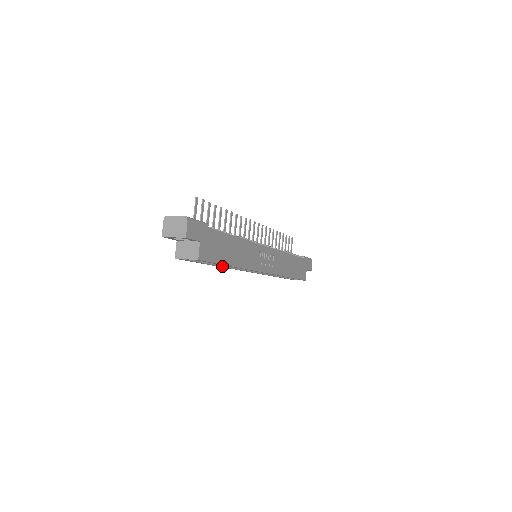
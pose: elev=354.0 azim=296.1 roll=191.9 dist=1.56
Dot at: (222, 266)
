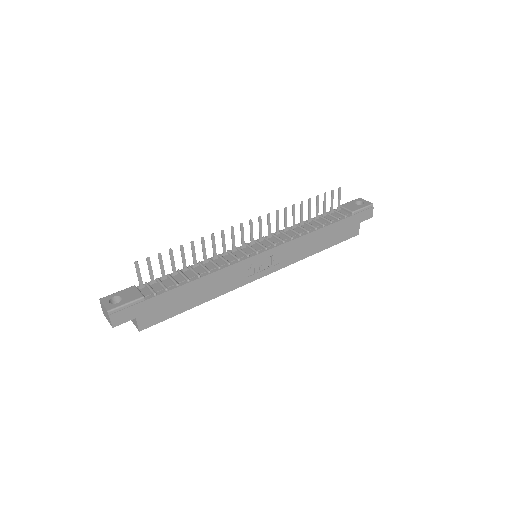
Dot at: occluded
